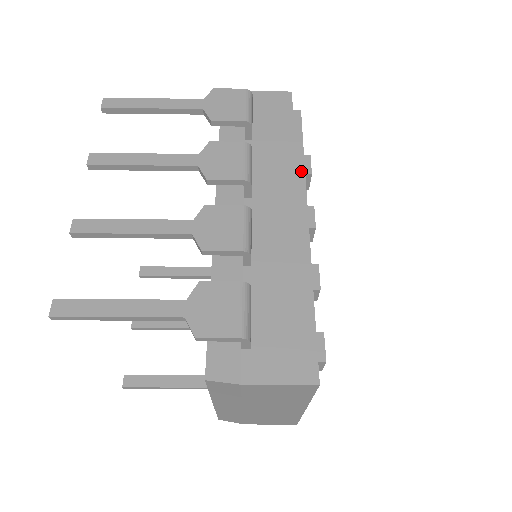
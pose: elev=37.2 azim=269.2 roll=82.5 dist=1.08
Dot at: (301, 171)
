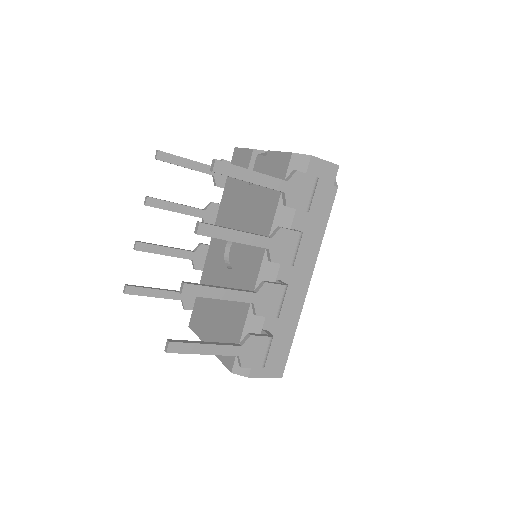
Dot at: (319, 245)
